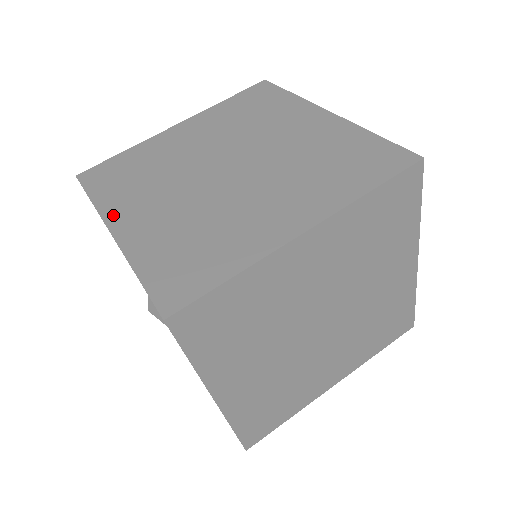
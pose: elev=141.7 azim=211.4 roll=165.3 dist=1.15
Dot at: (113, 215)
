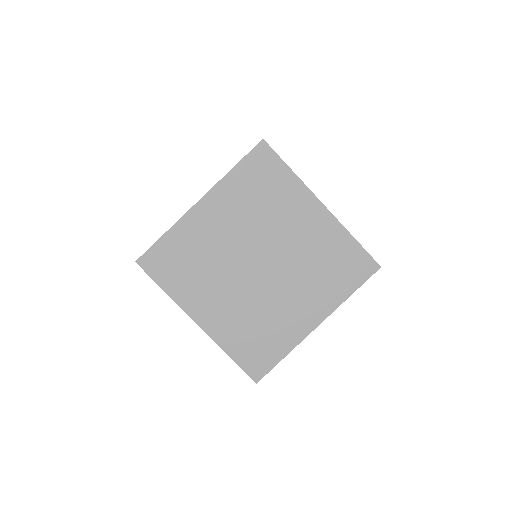
Dot at: occluded
